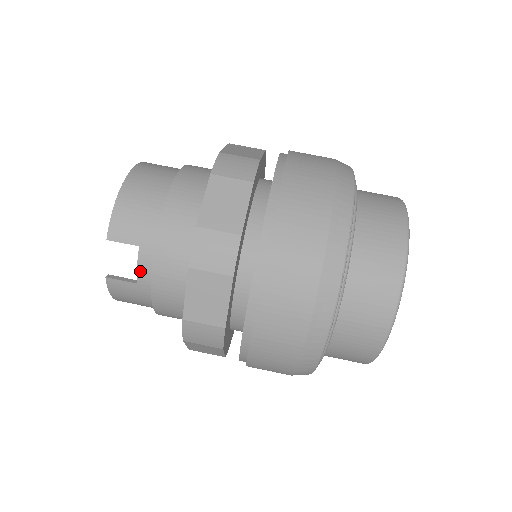
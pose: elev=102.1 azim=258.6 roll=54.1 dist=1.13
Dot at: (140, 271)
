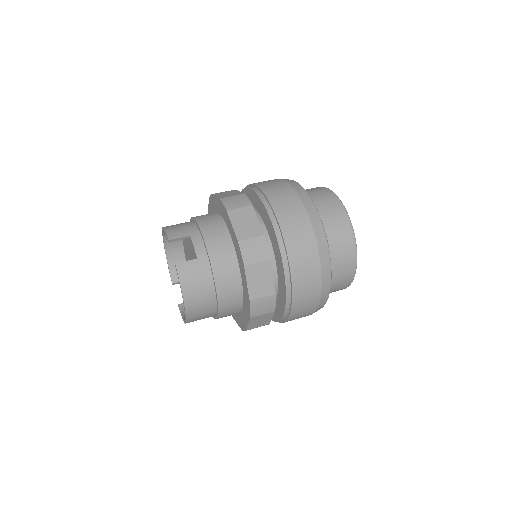
Dot at: (196, 248)
